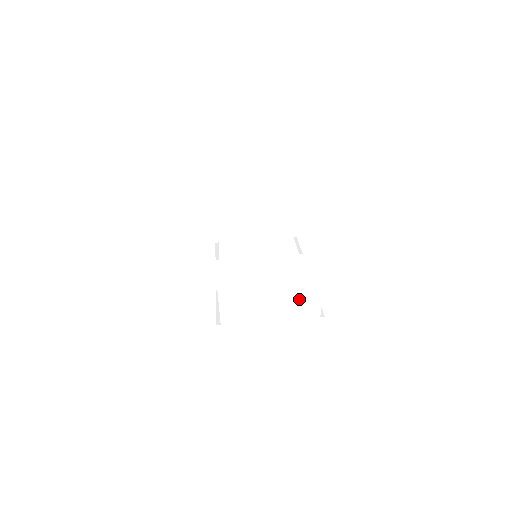
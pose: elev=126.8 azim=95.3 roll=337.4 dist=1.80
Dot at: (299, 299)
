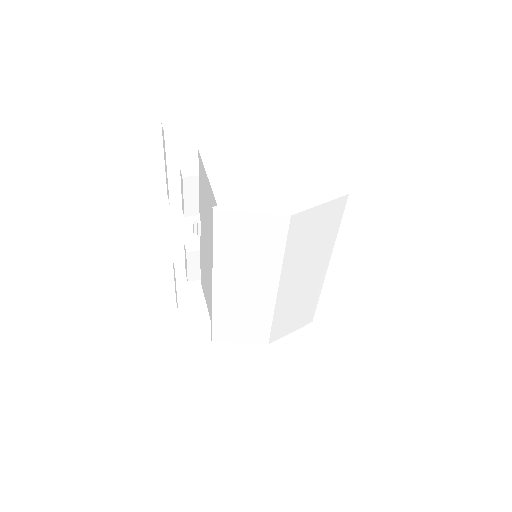
Dot at: (305, 176)
